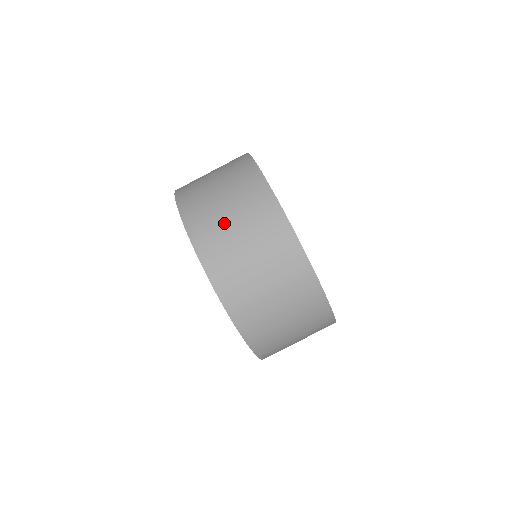
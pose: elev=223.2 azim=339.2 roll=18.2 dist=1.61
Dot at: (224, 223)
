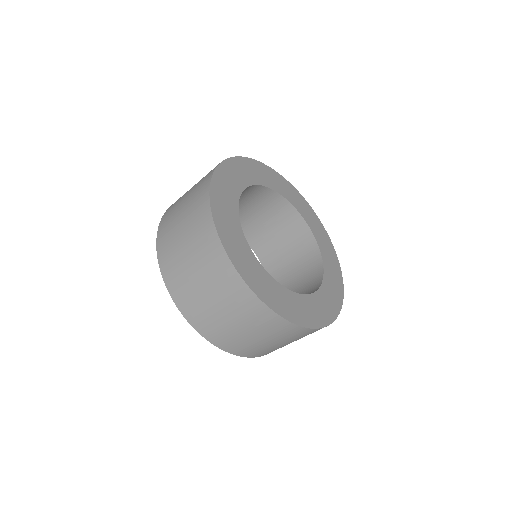
Dot at: (213, 312)
